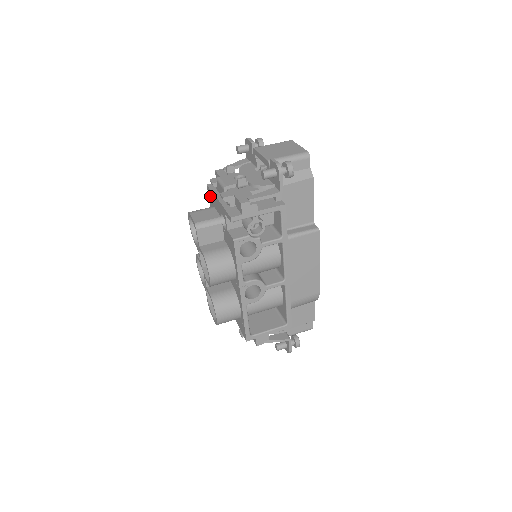
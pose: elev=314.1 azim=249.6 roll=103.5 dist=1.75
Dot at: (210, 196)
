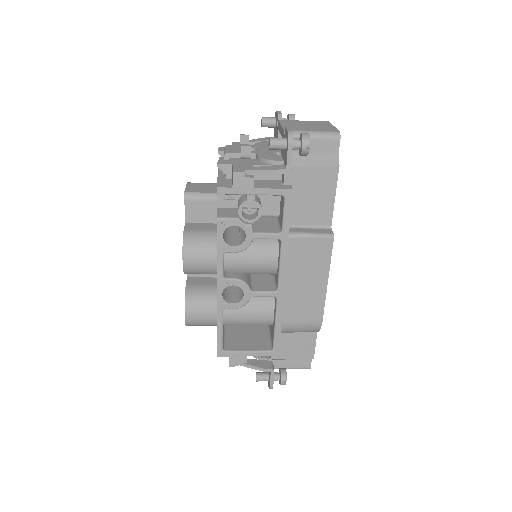
Dot at: occluded
